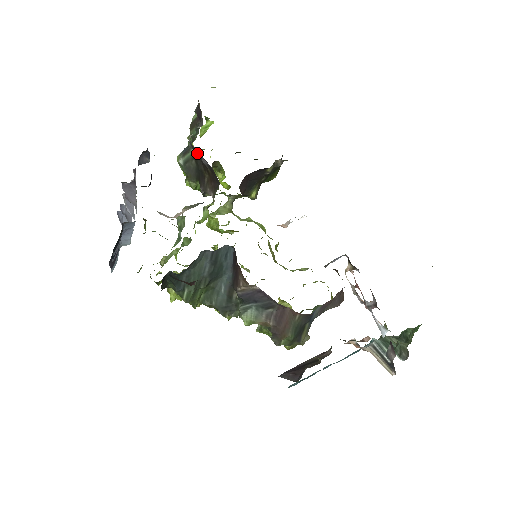
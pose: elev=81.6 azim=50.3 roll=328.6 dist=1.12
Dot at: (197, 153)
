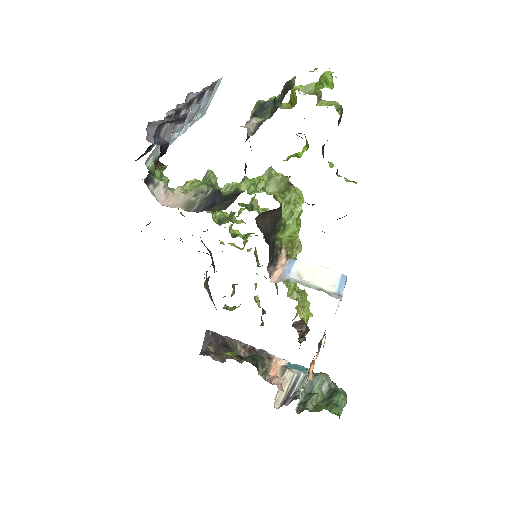
Dot at: occluded
